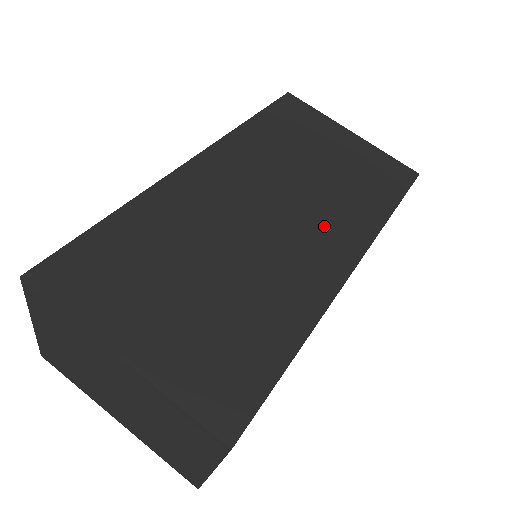
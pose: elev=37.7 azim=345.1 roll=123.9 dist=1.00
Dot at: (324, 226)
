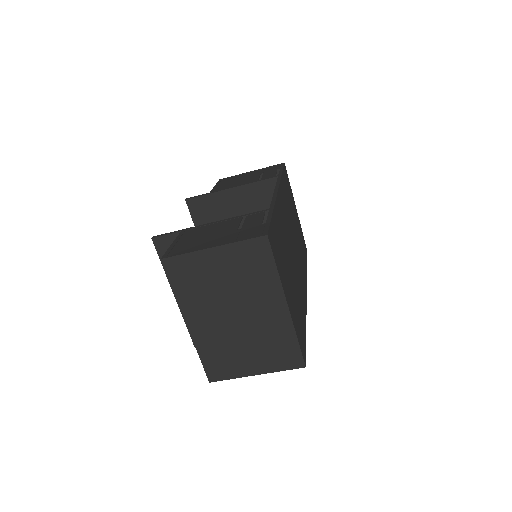
Dot at: occluded
